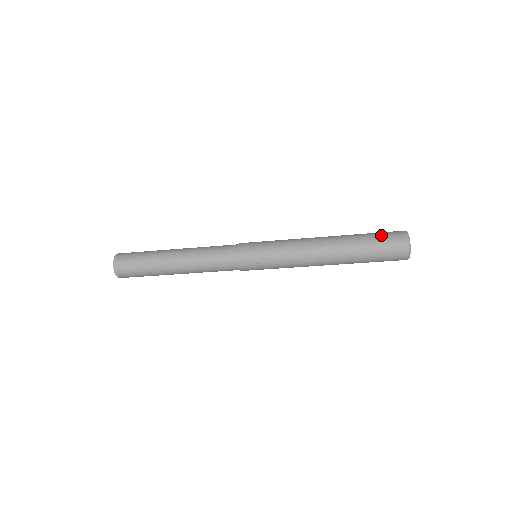
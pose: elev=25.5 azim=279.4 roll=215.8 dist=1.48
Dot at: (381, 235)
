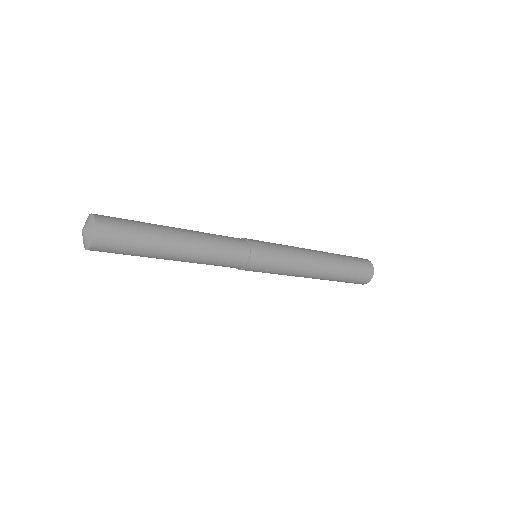
Dot at: (359, 266)
